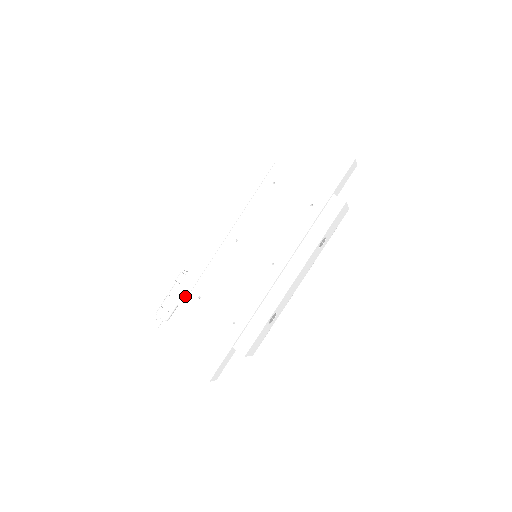
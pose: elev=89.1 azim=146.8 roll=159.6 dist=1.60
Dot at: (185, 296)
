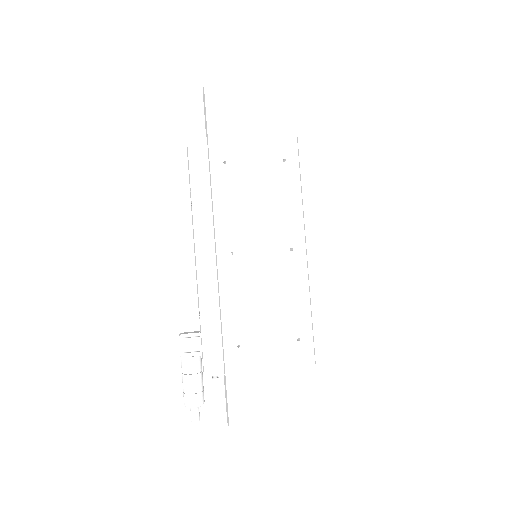
Dot at: (220, 359)
